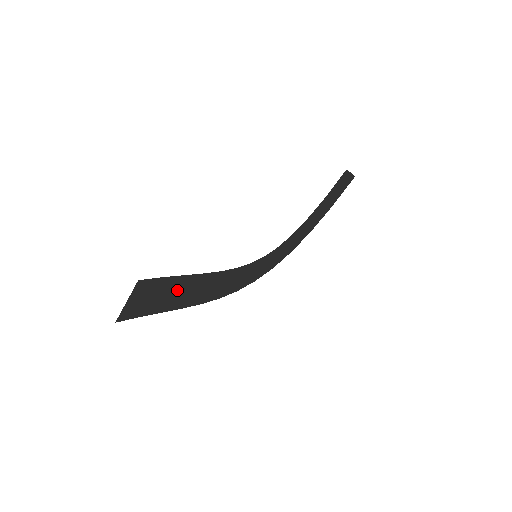
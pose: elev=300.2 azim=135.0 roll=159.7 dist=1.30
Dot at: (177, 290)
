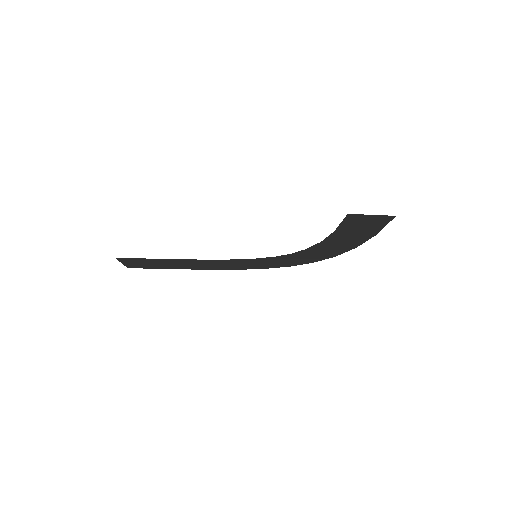
Dot at: (168, 263)
